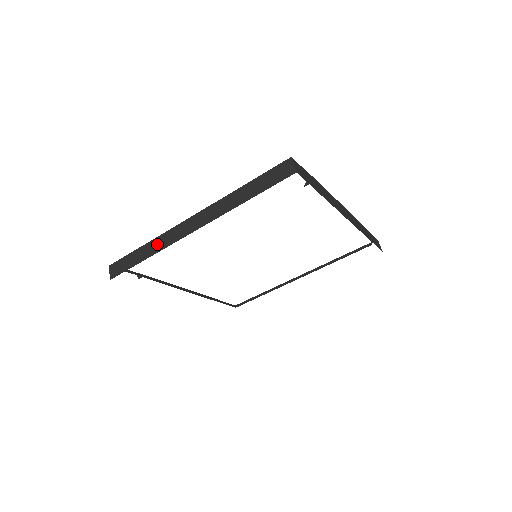
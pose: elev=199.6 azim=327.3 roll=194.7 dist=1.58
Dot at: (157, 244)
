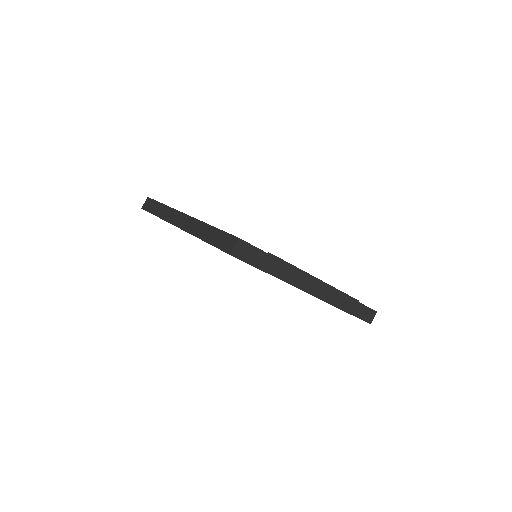
Dot at: (165, 212)
